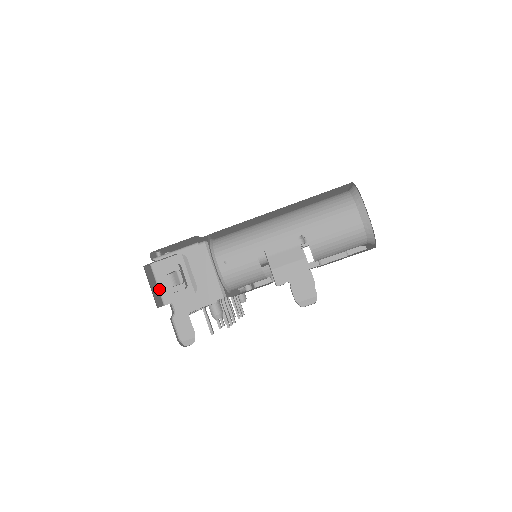
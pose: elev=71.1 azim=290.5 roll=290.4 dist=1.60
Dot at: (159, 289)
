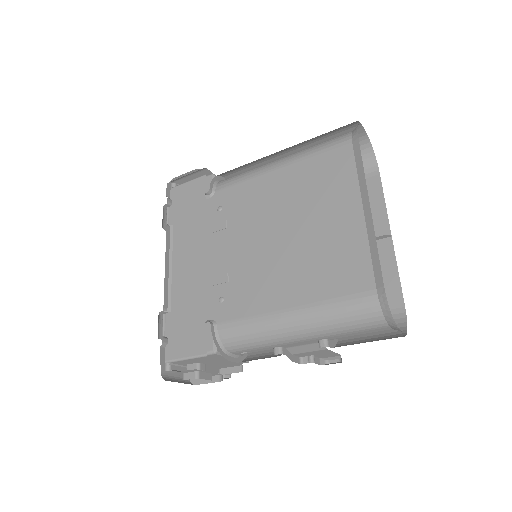
Dot at: occluded
